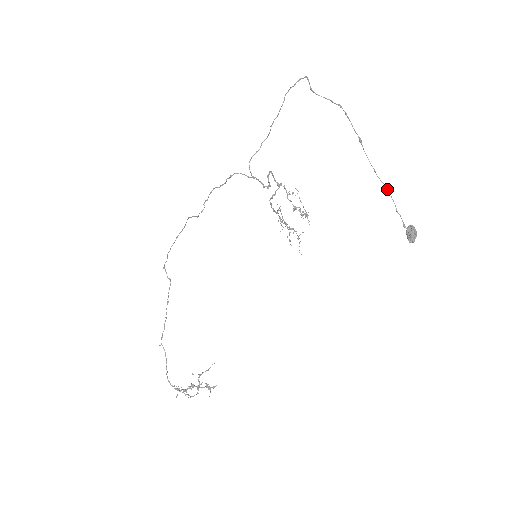
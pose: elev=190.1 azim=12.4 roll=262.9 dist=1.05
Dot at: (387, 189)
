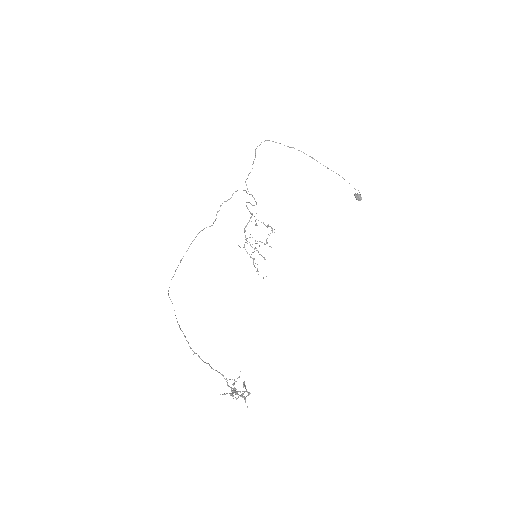
Dot at: (339, 175)
